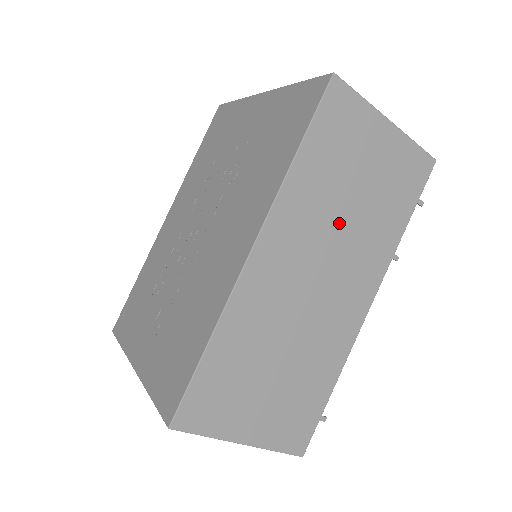
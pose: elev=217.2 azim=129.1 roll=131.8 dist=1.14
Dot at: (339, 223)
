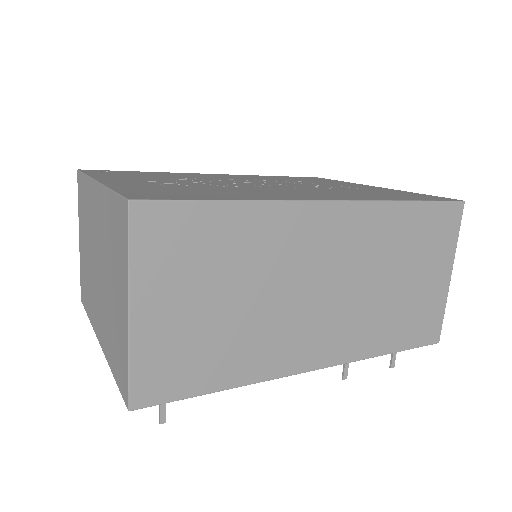
Dot at: (373, 279)
